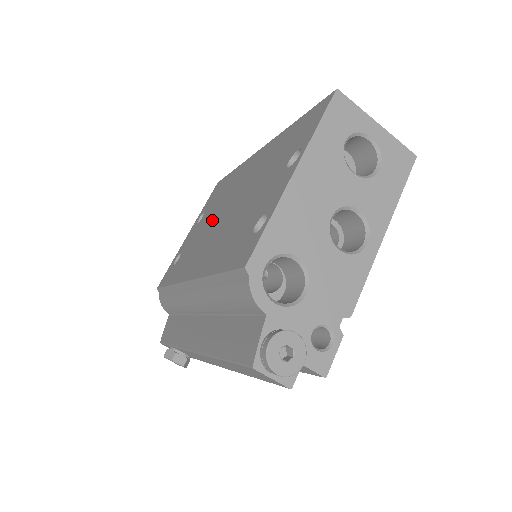
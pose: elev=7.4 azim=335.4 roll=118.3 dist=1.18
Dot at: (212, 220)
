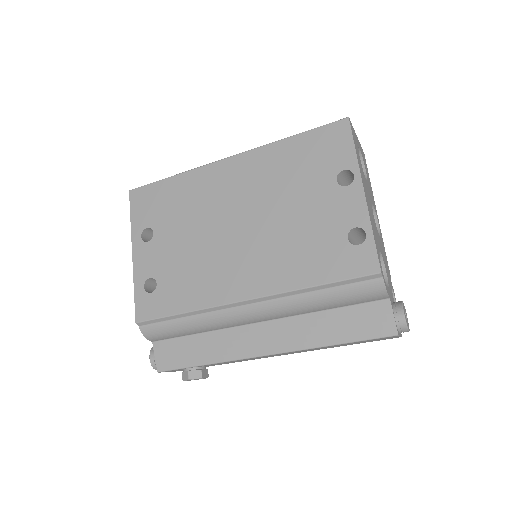
Dot at: (204, 236)
